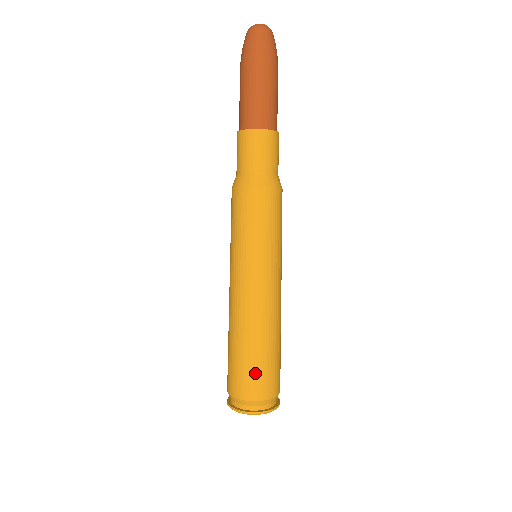
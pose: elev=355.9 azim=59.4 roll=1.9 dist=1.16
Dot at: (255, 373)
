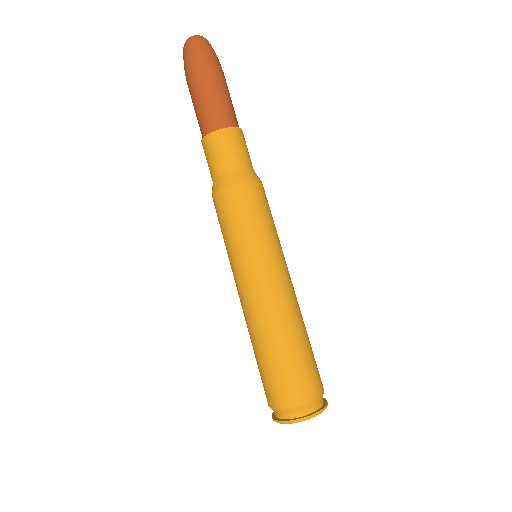
Dot at: (270, 379)
